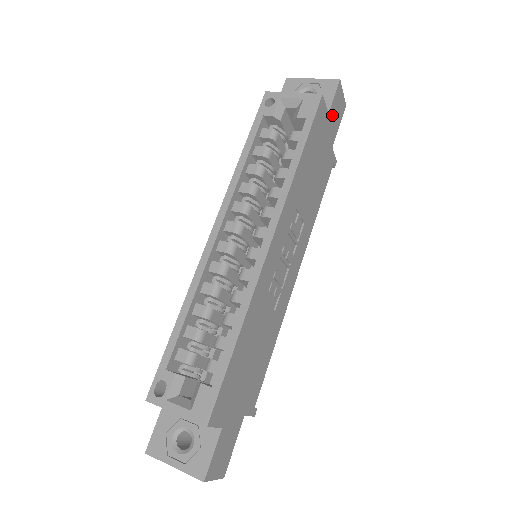
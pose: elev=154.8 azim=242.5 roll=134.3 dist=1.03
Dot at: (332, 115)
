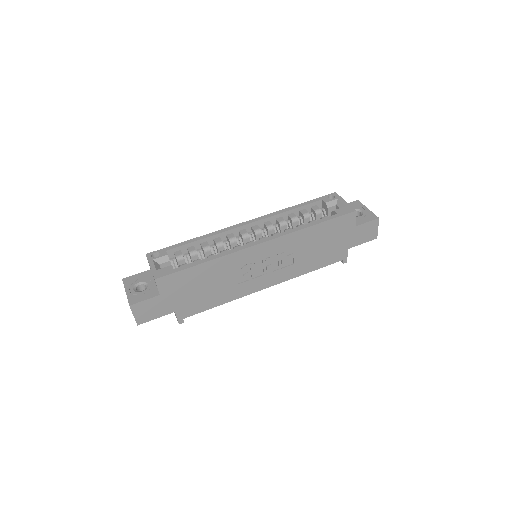
Dot at: (359, 230)
